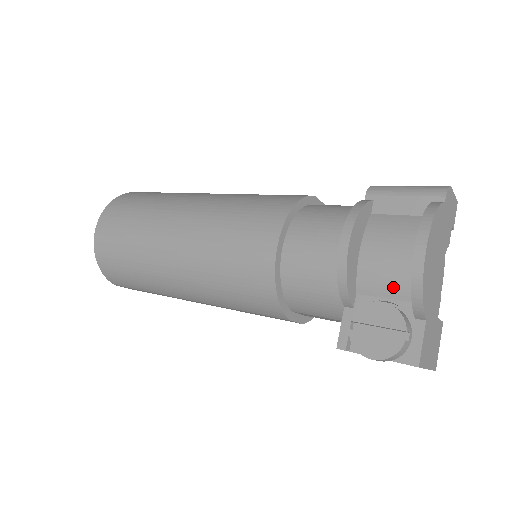
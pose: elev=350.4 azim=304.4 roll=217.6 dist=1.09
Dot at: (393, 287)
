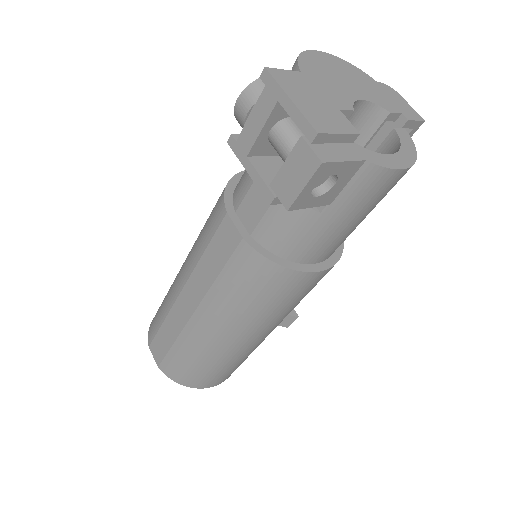
Dot at: occluded
